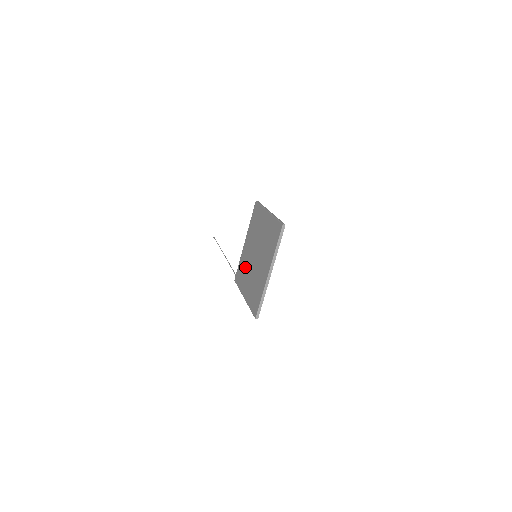
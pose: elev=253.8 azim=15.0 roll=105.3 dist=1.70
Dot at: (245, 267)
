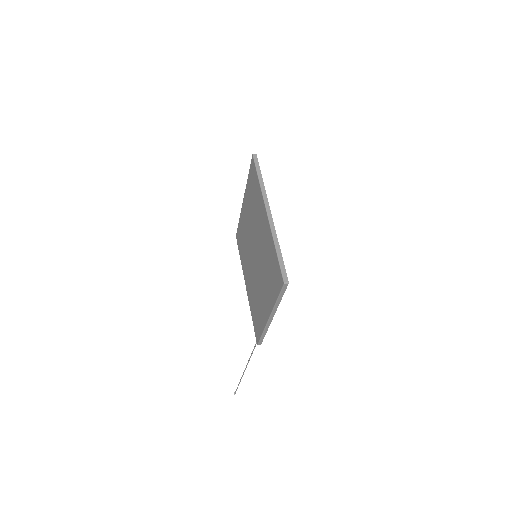
Dot at: (255, 296)
